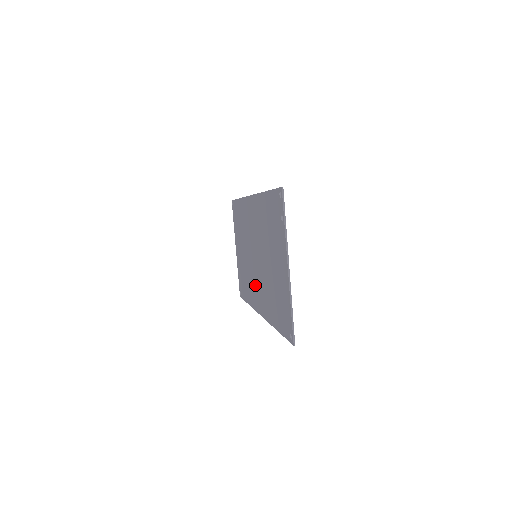
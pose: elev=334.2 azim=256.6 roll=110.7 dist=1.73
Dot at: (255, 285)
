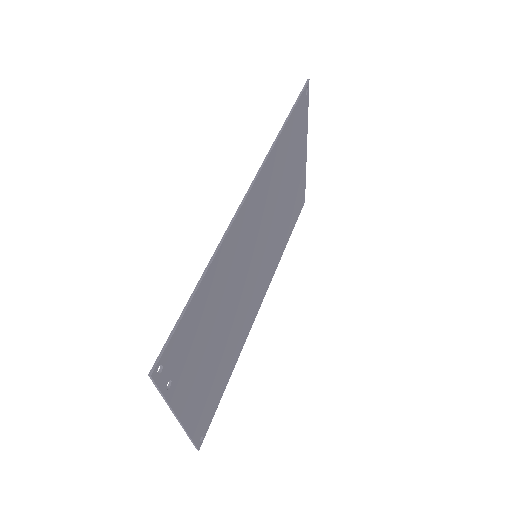
Dot at: occluded
